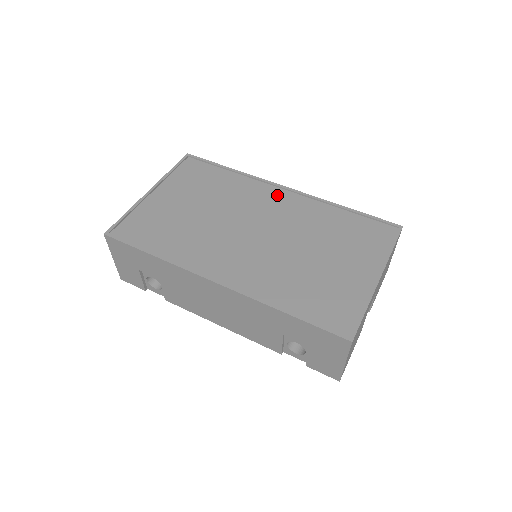
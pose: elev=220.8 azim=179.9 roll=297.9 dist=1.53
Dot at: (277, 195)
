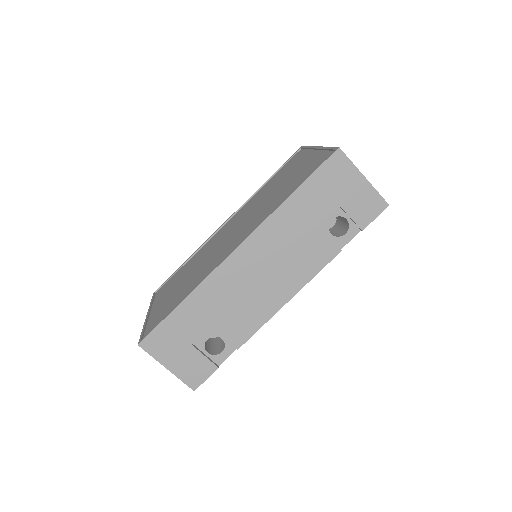
Dot at: (225, 226)
